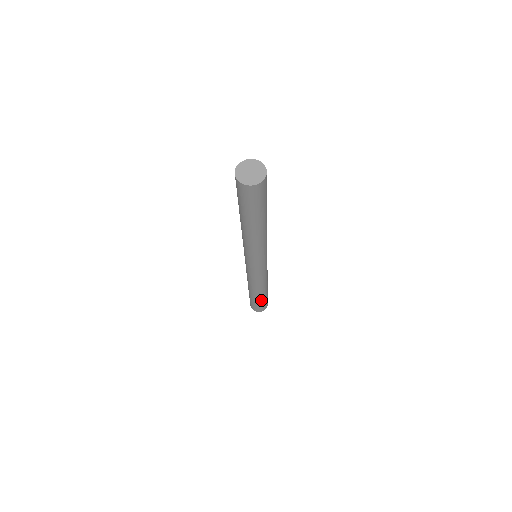
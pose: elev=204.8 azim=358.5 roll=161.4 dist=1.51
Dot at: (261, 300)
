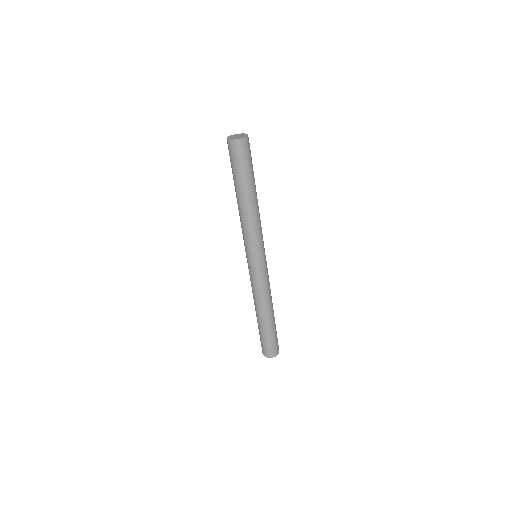
Dot at: (274, 327)
